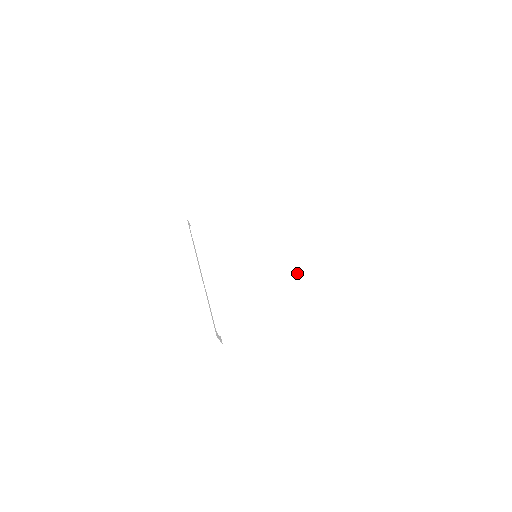
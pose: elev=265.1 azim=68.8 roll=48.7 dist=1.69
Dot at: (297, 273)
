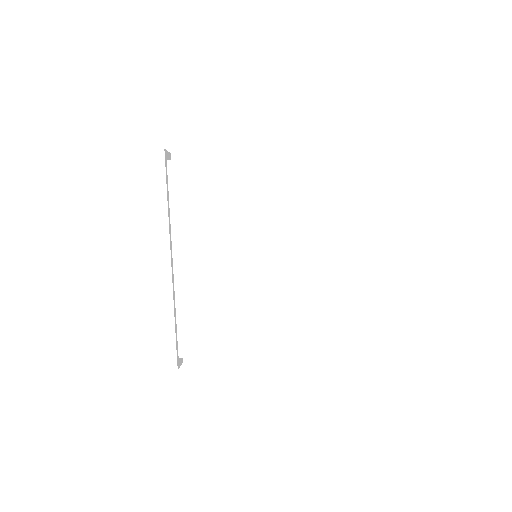
Dot at: (304, 312)
